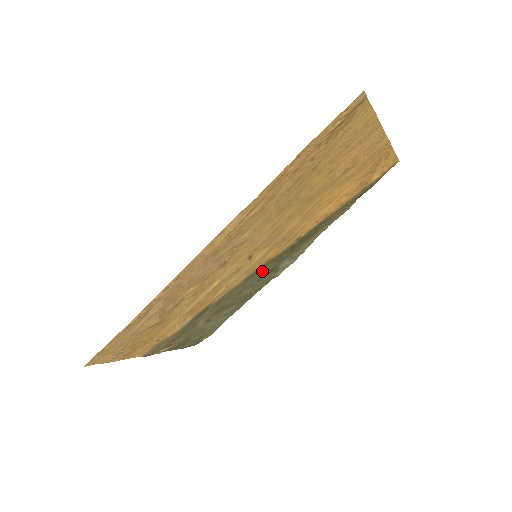
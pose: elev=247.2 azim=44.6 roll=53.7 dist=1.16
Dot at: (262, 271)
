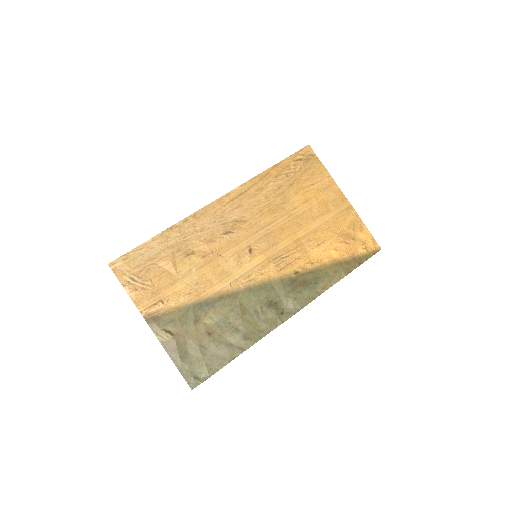
Dot at: (265, 295)
